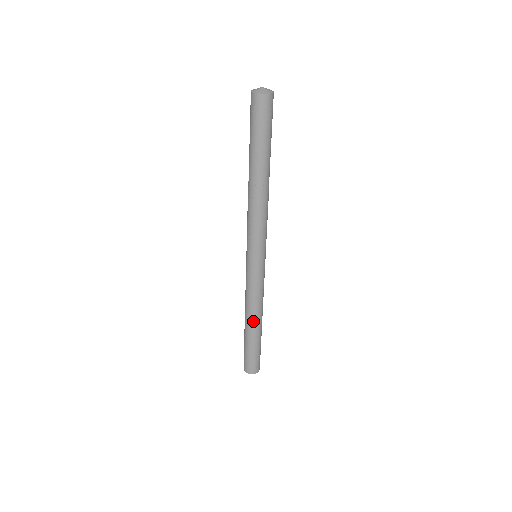
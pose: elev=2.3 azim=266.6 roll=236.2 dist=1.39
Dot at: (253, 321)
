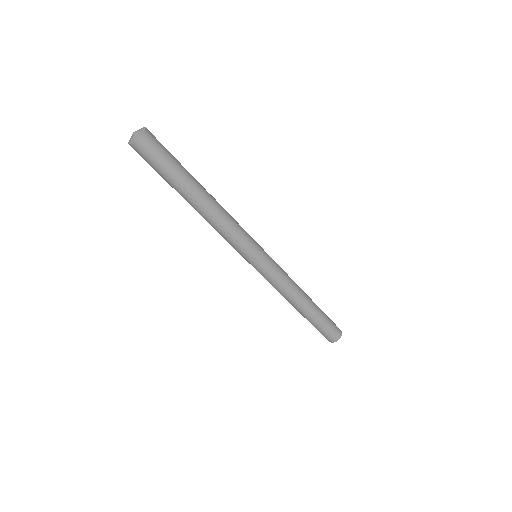
Dot at: (293, 305)
